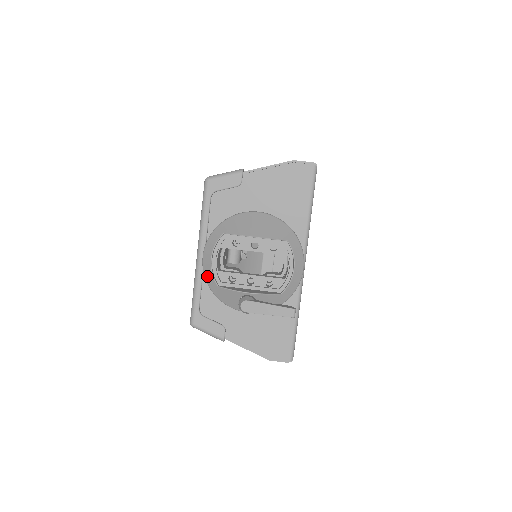
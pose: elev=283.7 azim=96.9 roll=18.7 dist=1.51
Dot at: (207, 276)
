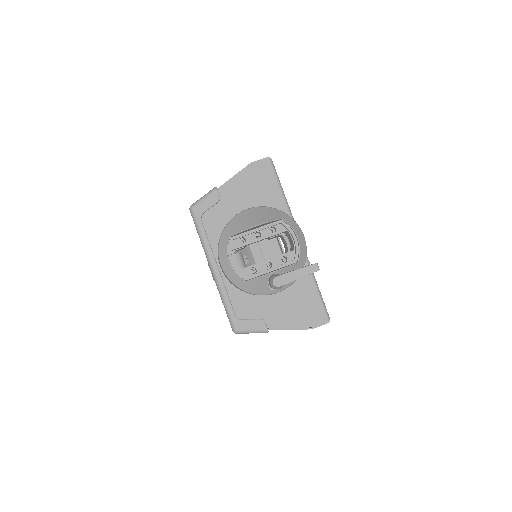
Dot at: (232, 279)
